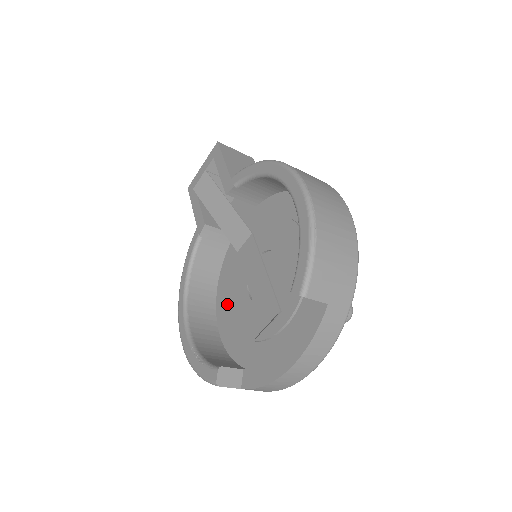
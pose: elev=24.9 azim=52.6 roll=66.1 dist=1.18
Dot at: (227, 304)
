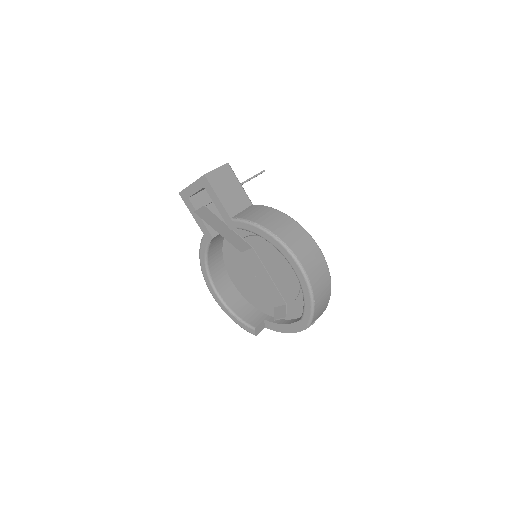
Dot at: (236, 271)
